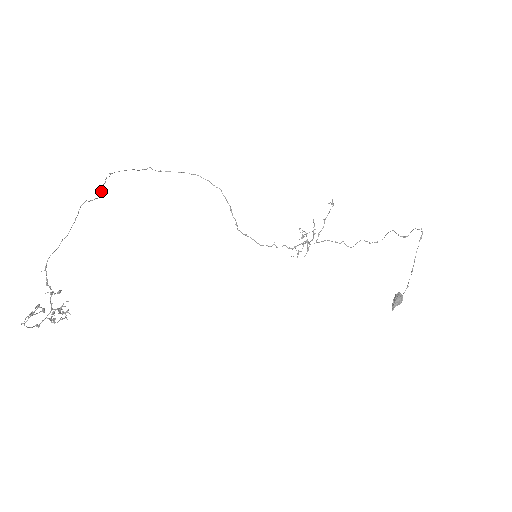
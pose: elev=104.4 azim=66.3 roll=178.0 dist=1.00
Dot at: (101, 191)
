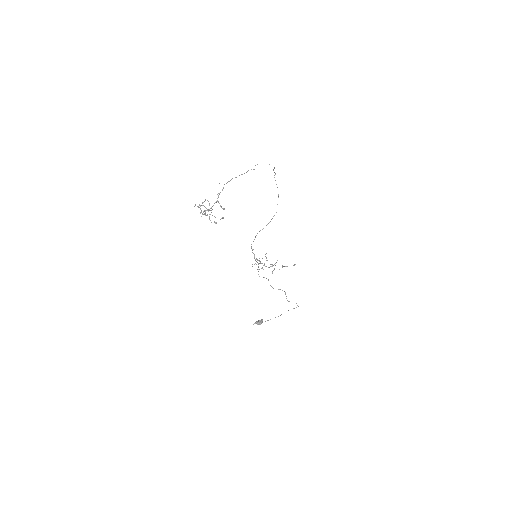
Dot at: occluded
